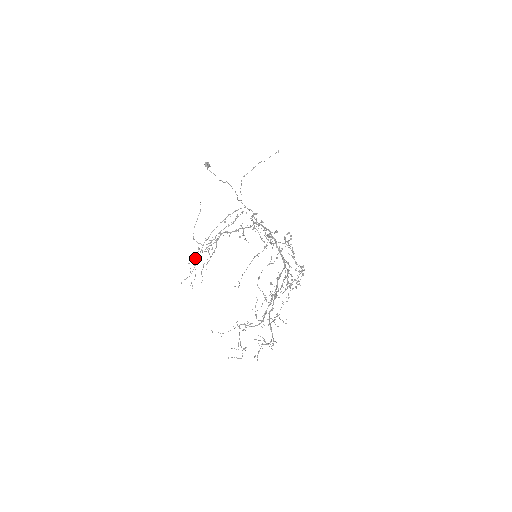
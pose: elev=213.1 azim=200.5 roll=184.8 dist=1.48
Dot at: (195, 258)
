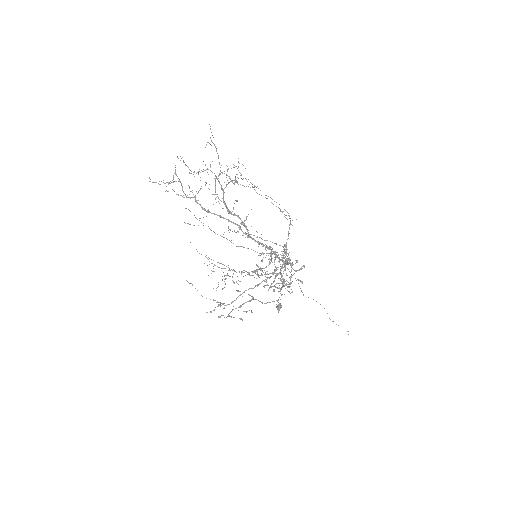
Dot at: occluded
